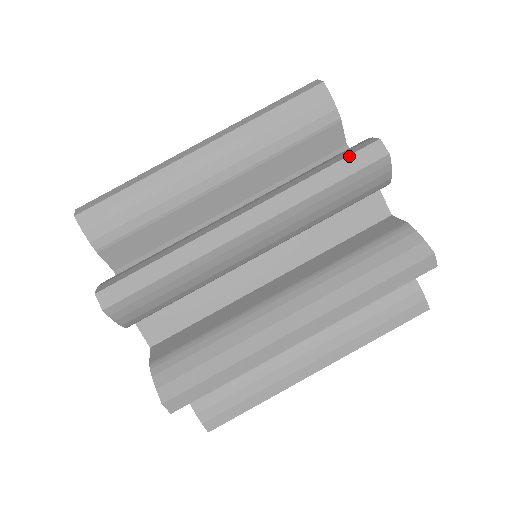
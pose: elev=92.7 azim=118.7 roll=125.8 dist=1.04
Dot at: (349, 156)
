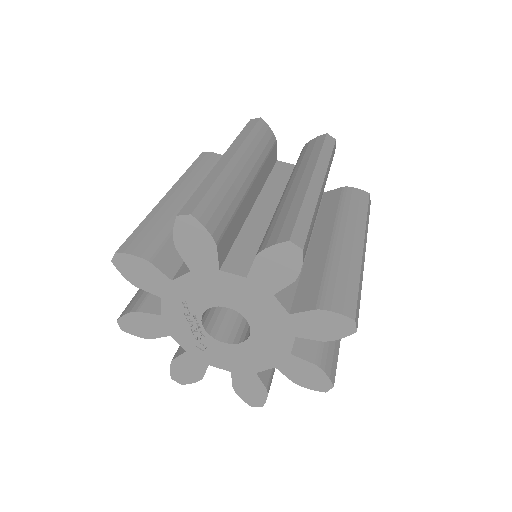
Dot at: occluded
